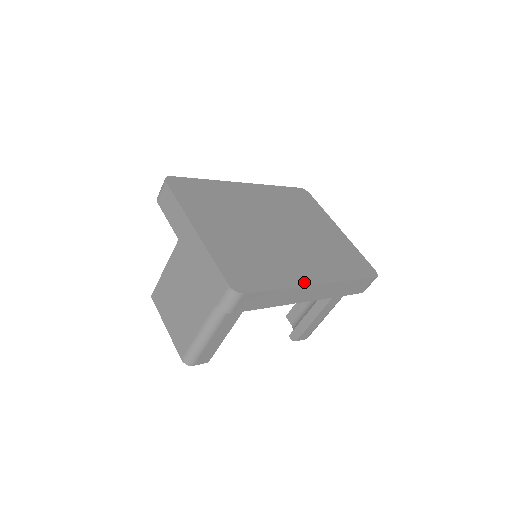
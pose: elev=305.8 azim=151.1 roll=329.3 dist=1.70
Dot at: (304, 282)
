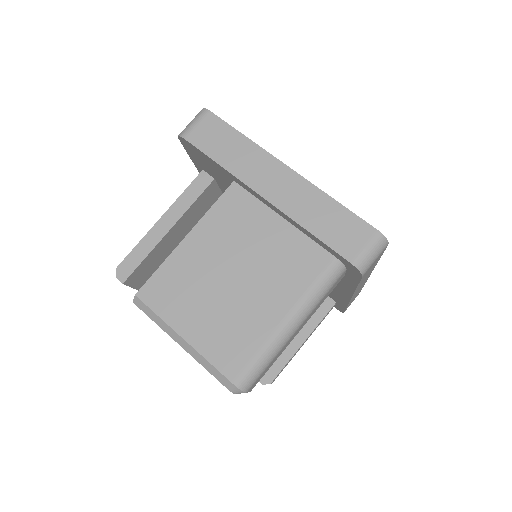
Dot at: occluded
